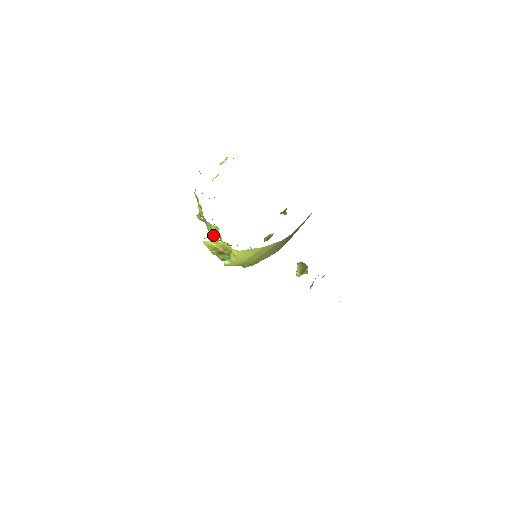
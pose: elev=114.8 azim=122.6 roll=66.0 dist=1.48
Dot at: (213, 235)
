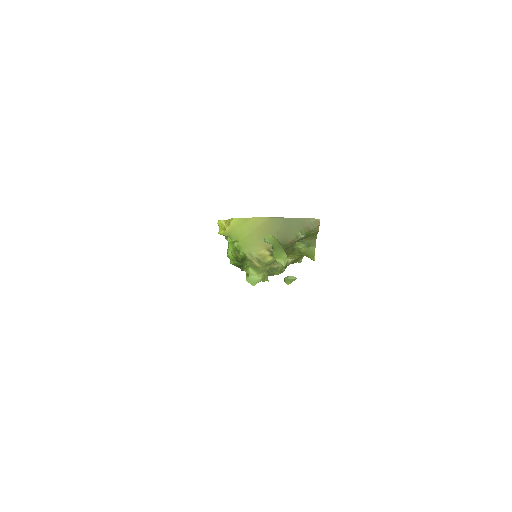
Dot at: occluded
